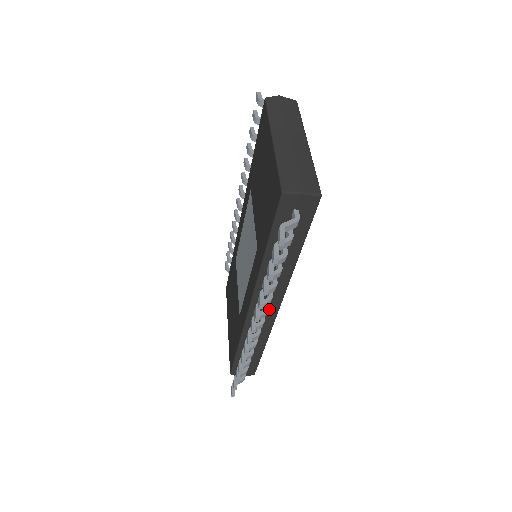
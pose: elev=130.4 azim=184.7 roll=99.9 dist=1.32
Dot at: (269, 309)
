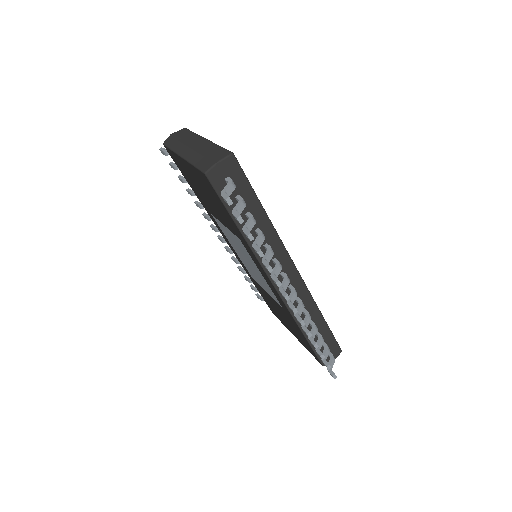
Dot at: (291, 278)
